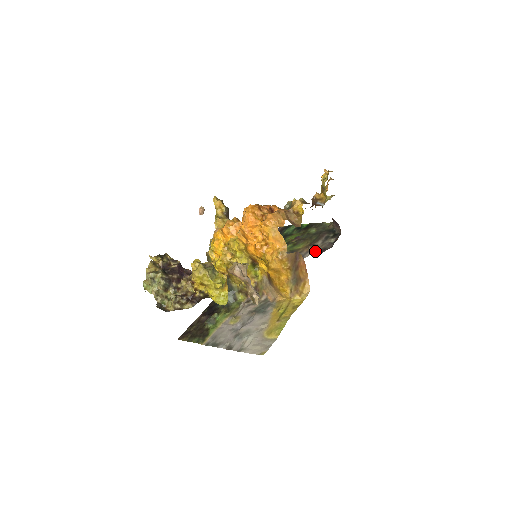
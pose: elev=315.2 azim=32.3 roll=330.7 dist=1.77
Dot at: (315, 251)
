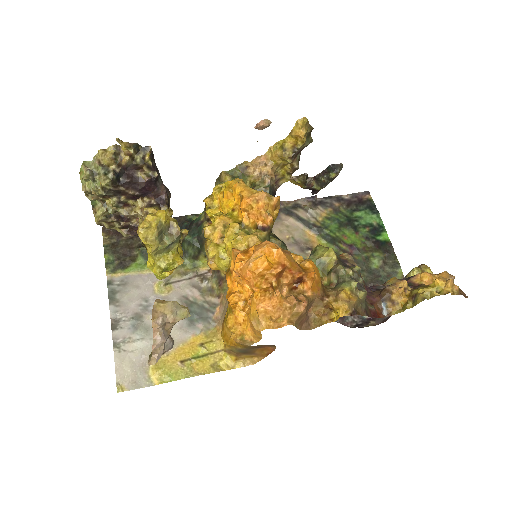
Dot at: occluded
